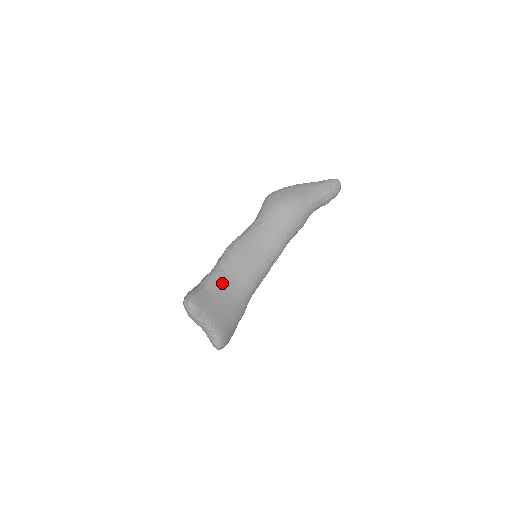
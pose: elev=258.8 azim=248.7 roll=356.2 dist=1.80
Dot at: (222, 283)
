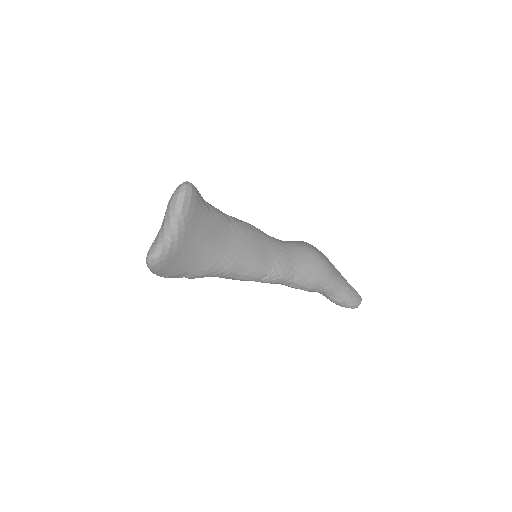
Dot at: (219, 224)
